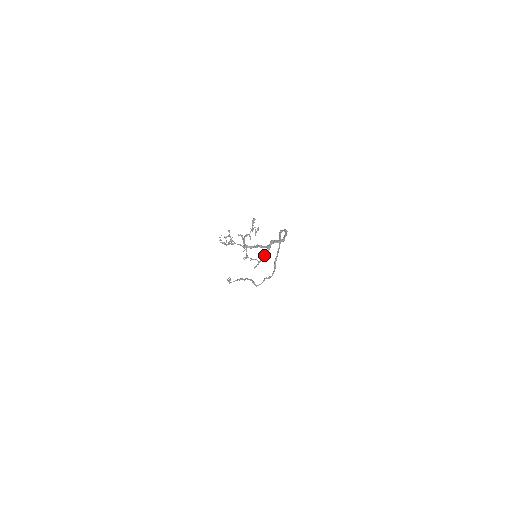
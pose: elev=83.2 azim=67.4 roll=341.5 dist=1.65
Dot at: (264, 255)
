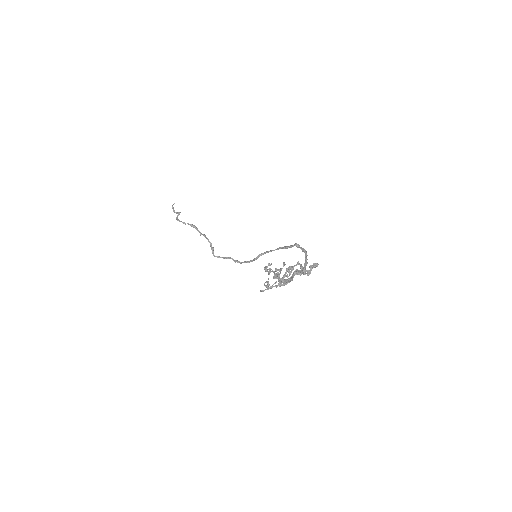
Dot at: (281, 283)
